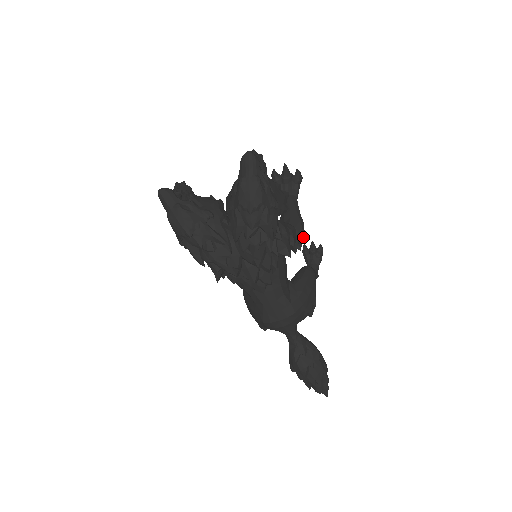
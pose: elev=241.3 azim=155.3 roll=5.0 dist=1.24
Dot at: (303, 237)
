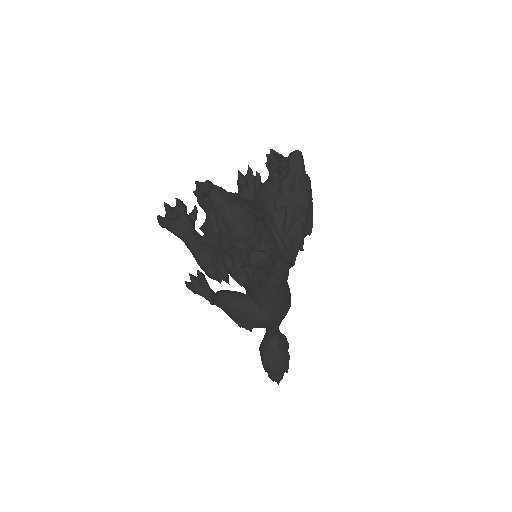
Dot at: occluded
